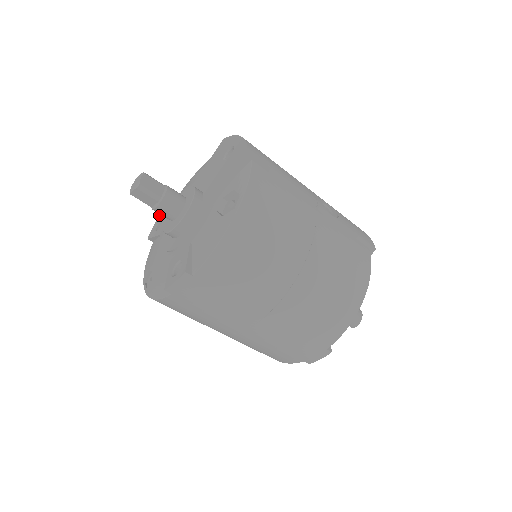
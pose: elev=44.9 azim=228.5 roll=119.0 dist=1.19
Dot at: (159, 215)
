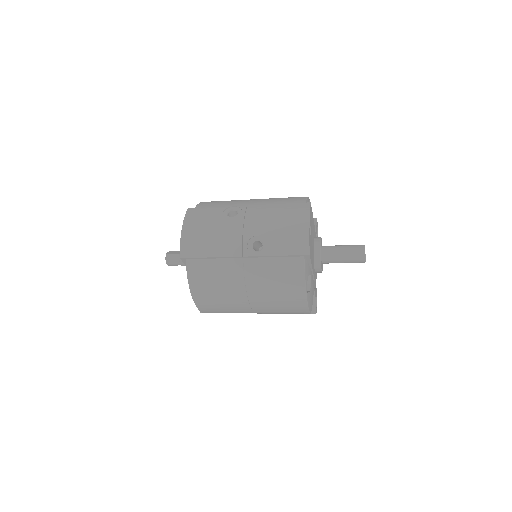
Dot at: occluded
